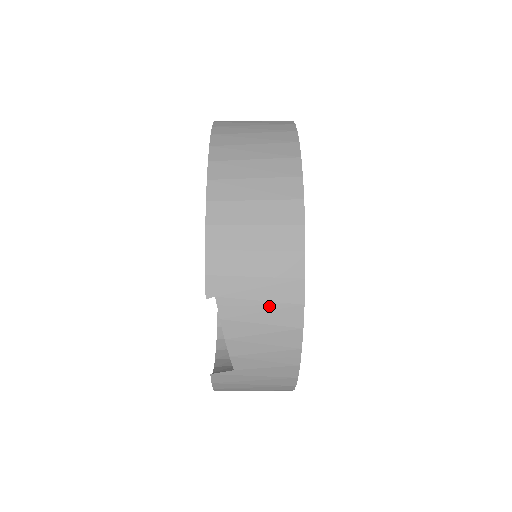
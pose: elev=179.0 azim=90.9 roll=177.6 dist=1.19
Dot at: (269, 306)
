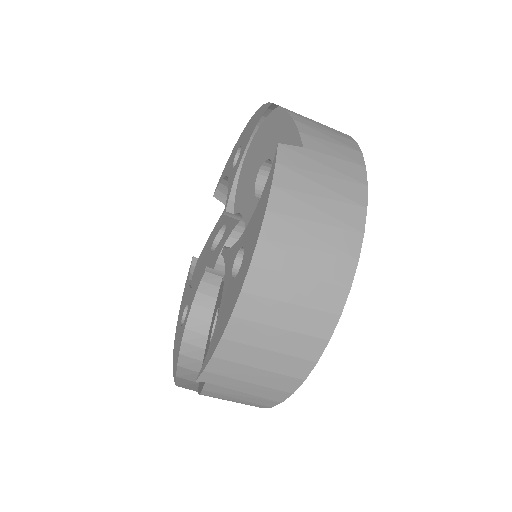
Dot at: (324, 125)
